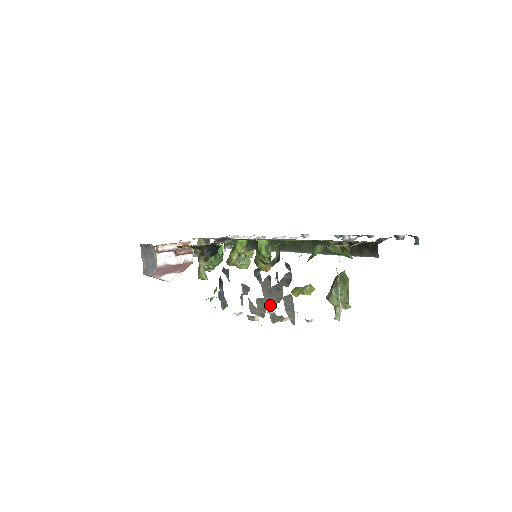
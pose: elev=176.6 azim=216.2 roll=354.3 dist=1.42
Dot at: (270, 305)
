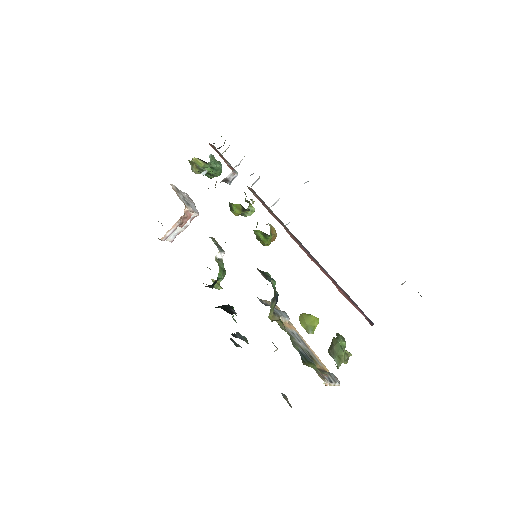
Dot at: occluded
